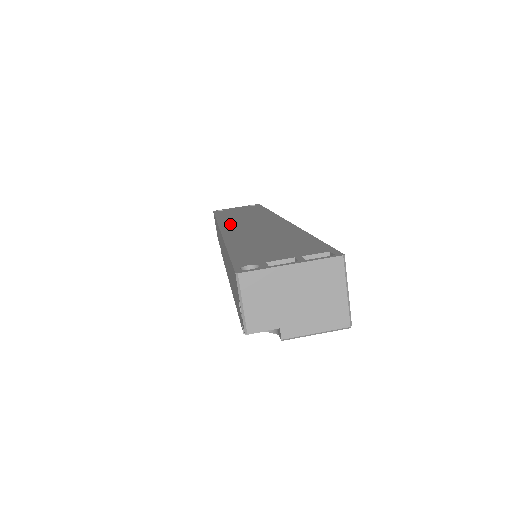
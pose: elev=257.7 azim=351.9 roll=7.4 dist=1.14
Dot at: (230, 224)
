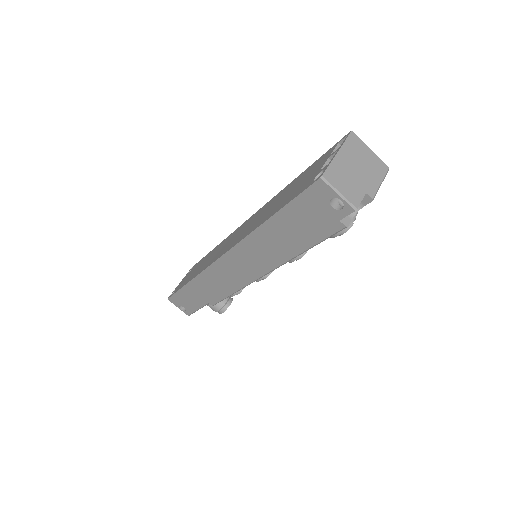
Dot at: (217, 256)
